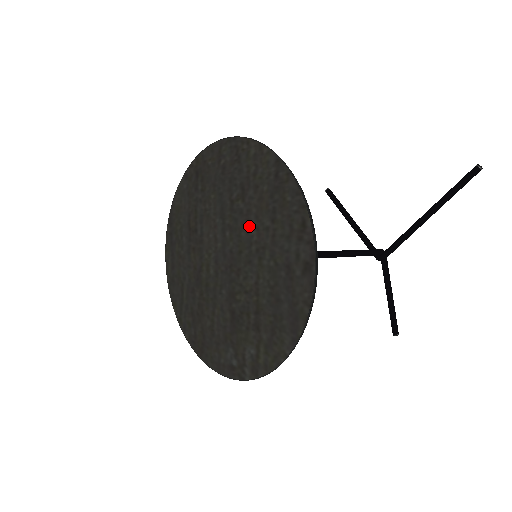
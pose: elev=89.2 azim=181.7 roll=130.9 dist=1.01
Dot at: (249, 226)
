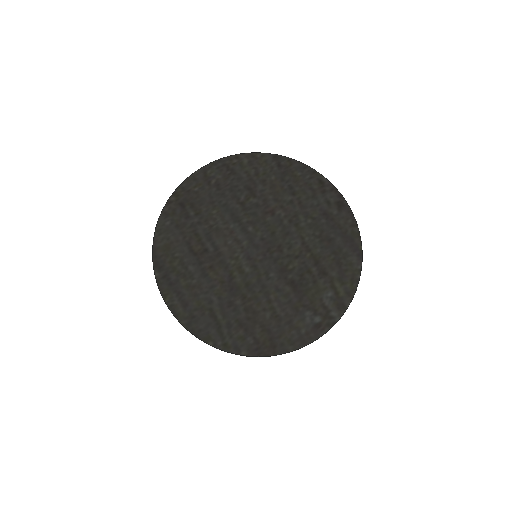
Dot at: (272, 210)
